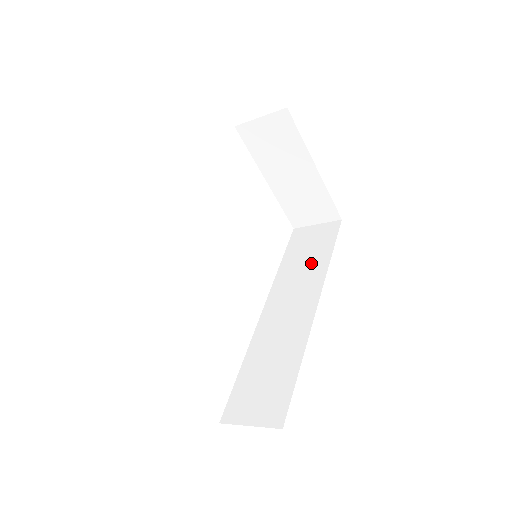
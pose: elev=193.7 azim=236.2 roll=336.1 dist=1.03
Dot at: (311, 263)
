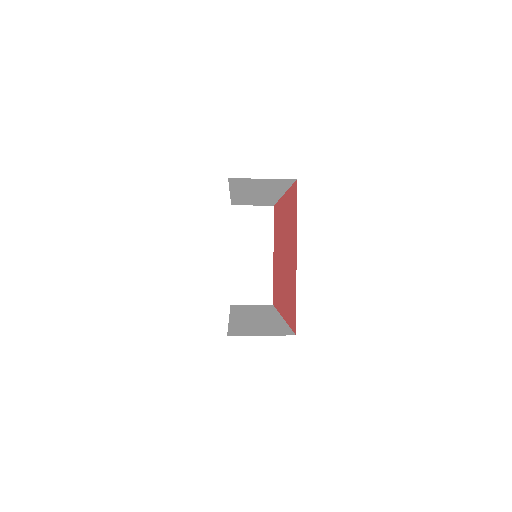
Dot at: (261, 310)
